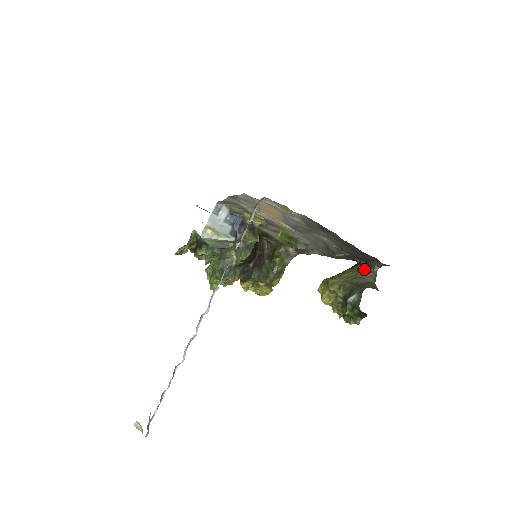
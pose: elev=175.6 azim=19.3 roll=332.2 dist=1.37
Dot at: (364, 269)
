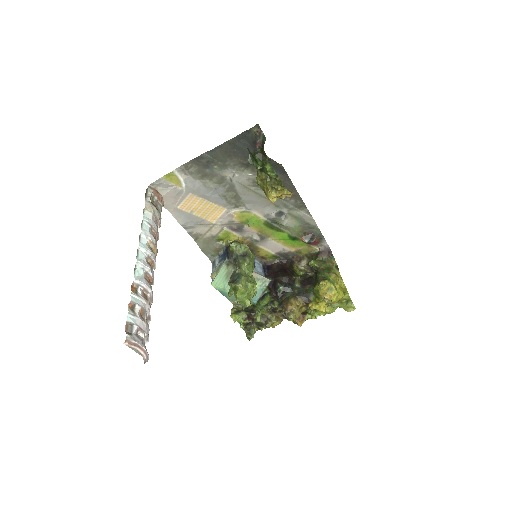
Dot at: occluded
